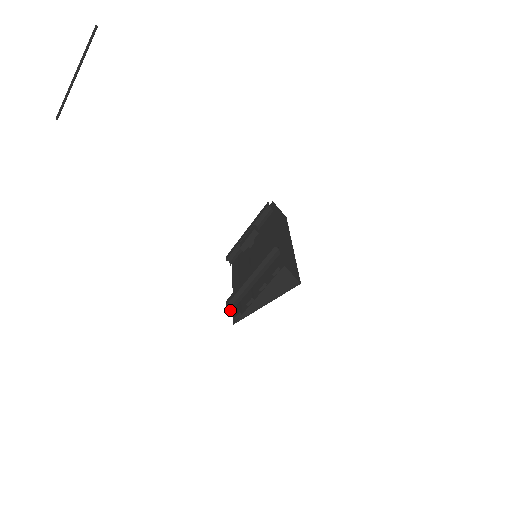
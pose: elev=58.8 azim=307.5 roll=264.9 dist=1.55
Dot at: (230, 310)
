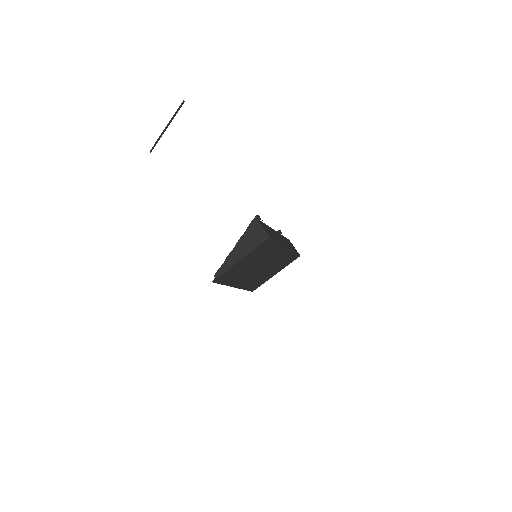
Dot at: occluded
